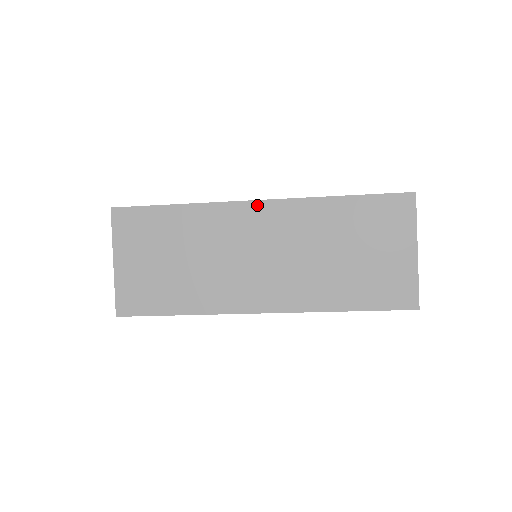
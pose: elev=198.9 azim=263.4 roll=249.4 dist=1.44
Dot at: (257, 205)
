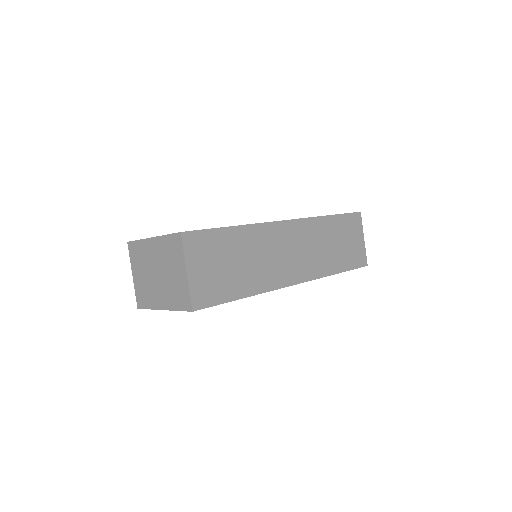
Dot at: occluded
